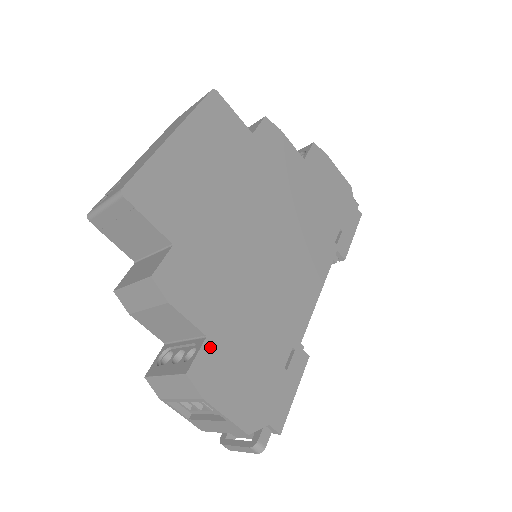
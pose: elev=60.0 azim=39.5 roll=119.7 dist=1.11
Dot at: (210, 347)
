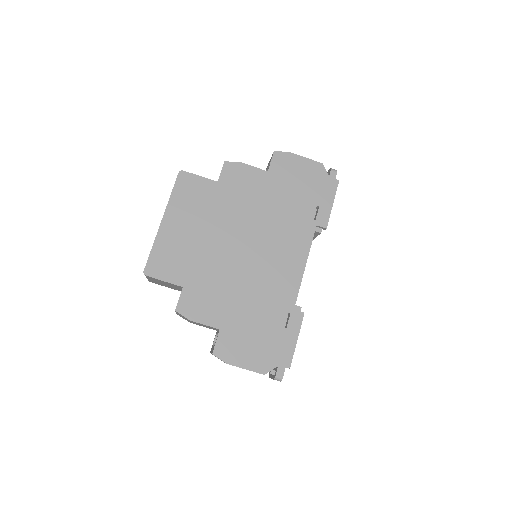
Dot at: (224, 334)
